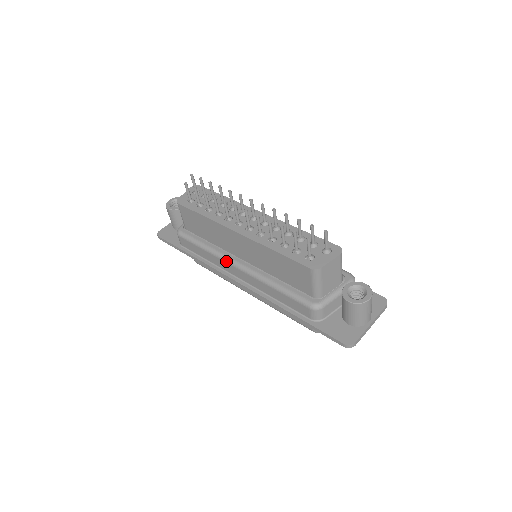
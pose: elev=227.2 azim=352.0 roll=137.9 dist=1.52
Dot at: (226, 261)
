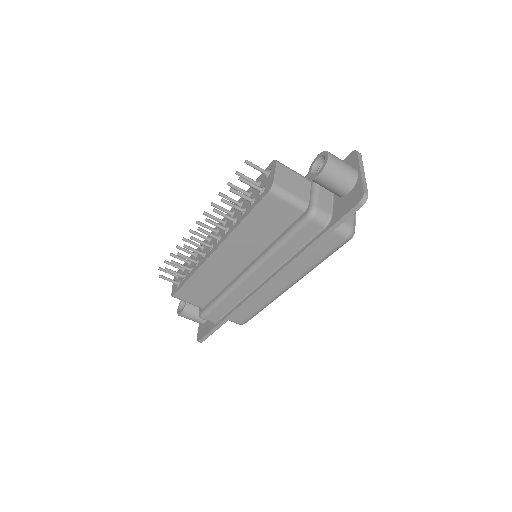
Dot at: (240, 283)
